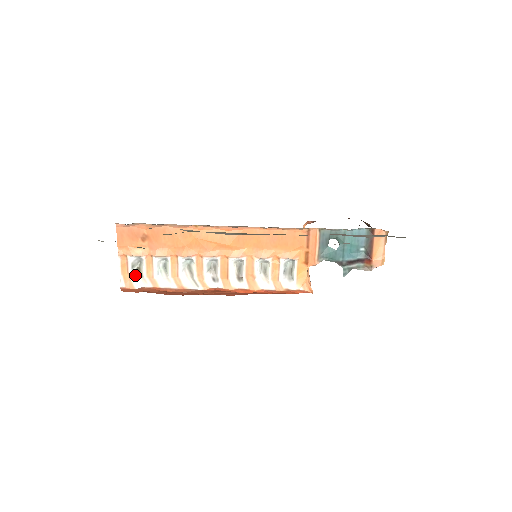
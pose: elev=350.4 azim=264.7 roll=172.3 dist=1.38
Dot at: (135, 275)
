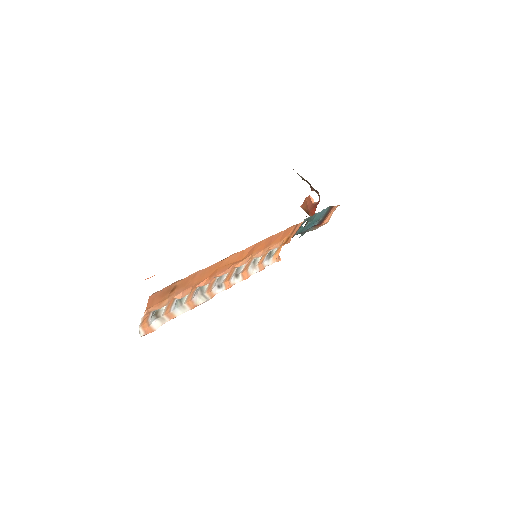
Dot at: (153, 319)
